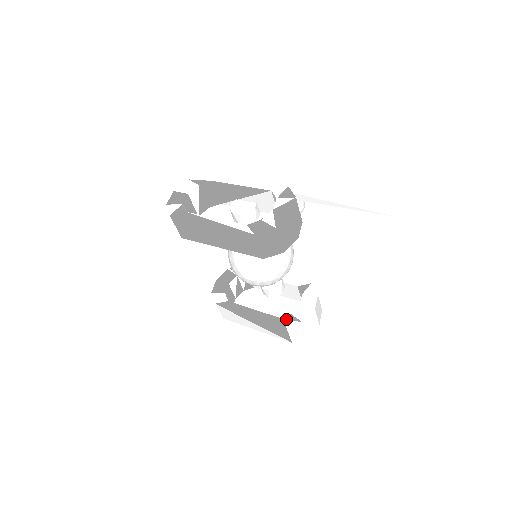
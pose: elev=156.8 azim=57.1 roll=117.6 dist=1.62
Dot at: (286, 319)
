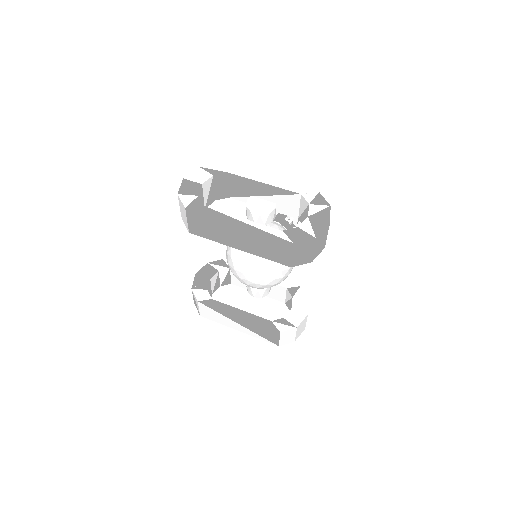
Dot at: (279, 323)
